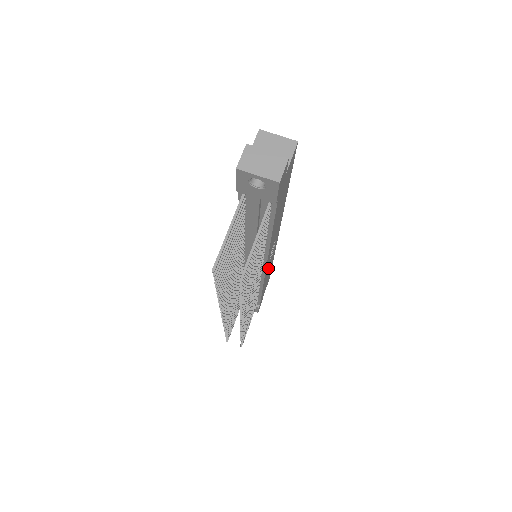
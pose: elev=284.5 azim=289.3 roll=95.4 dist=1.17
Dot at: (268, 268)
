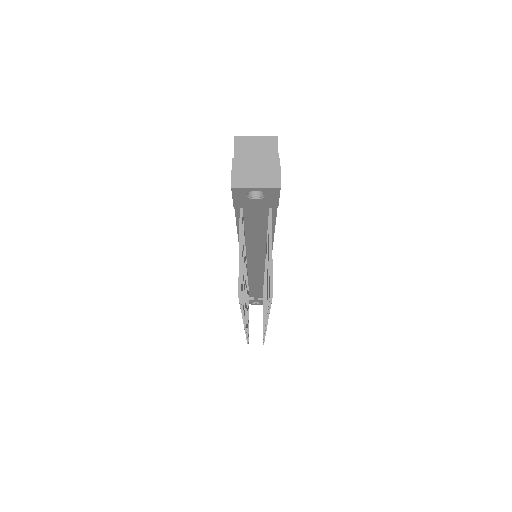
Dot at: occluded
